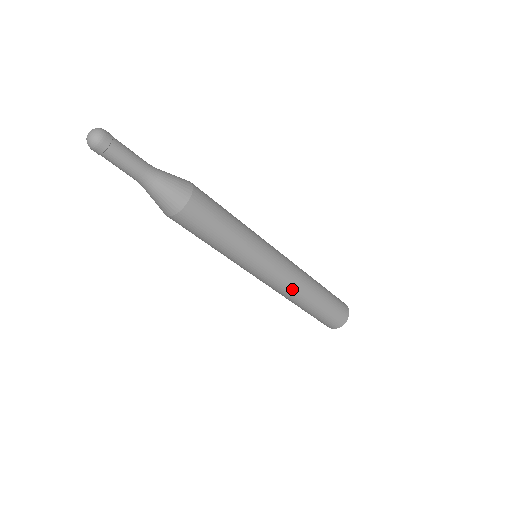
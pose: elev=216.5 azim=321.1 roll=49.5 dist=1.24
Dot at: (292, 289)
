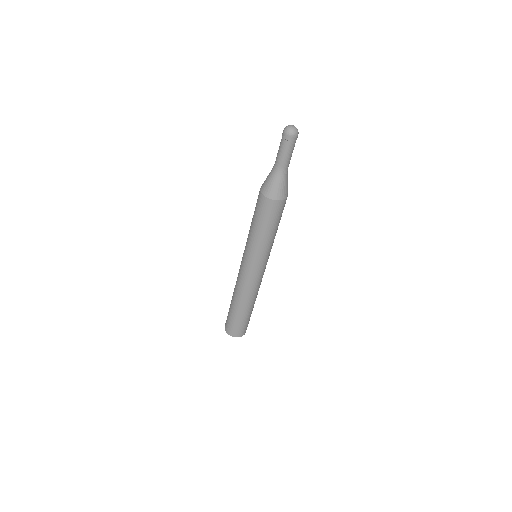
Dot at: (255, 290)
